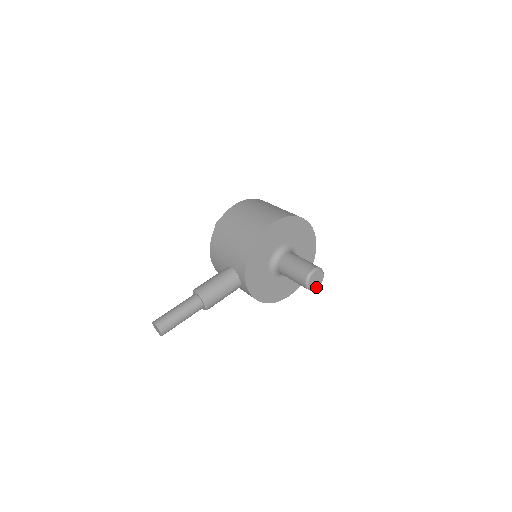
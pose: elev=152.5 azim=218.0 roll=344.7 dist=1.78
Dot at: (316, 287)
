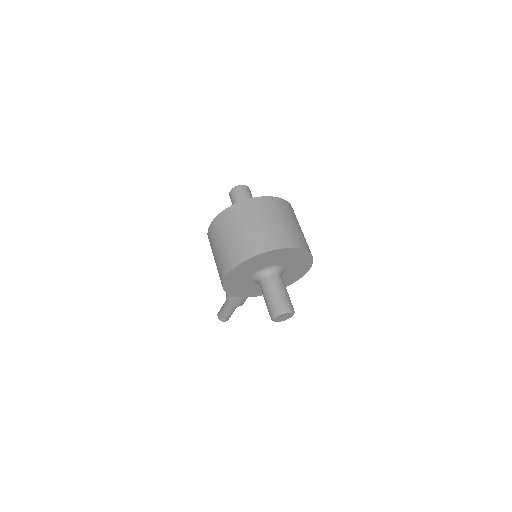
Dot at: (291, 316)
